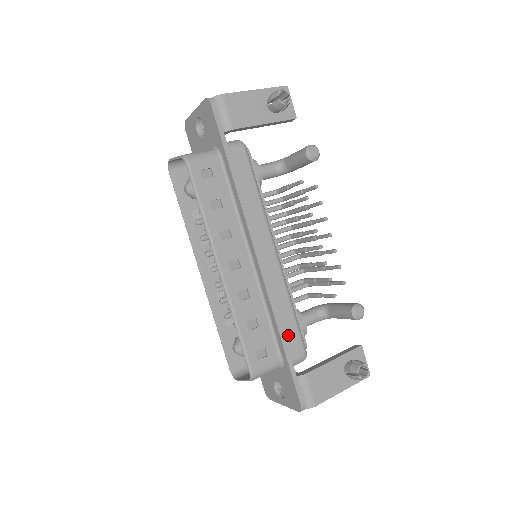
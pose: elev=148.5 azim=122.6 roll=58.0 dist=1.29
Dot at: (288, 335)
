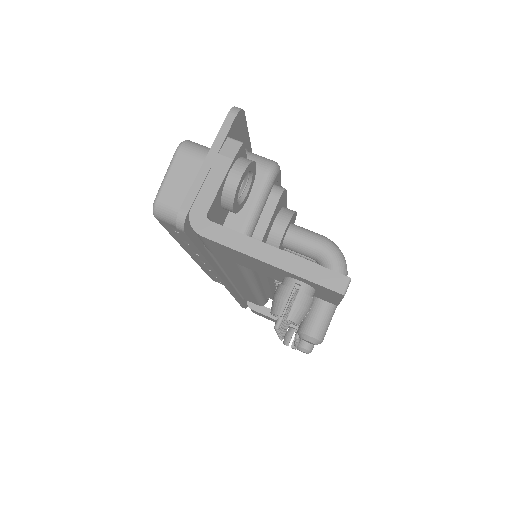
Dot at: (247, 298)
